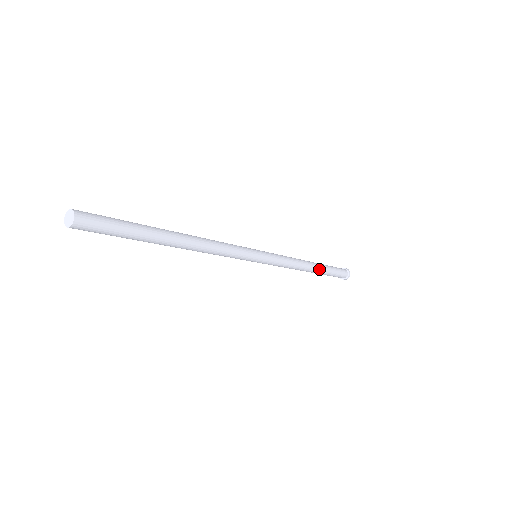
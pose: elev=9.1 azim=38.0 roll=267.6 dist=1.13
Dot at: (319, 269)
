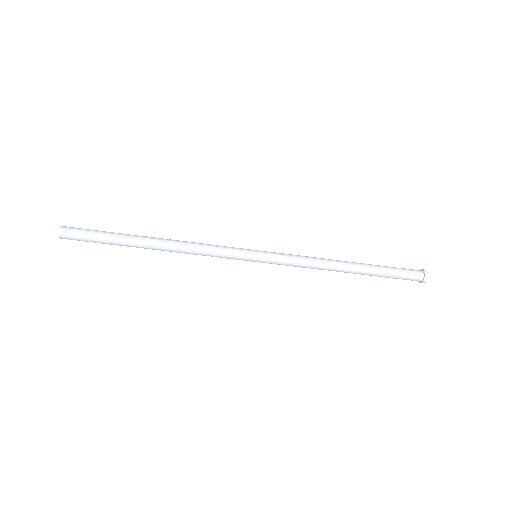
Dot at: (360, 271)
